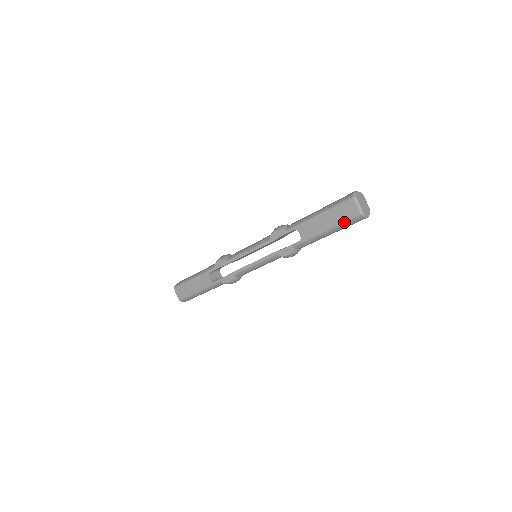
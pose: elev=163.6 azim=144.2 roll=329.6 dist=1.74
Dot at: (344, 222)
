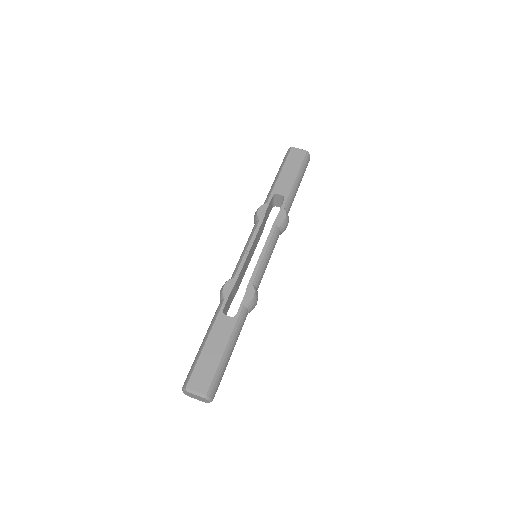
Dot at: (302, 162)
